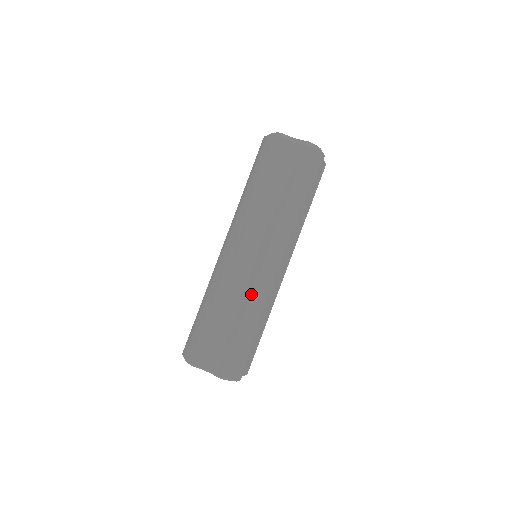
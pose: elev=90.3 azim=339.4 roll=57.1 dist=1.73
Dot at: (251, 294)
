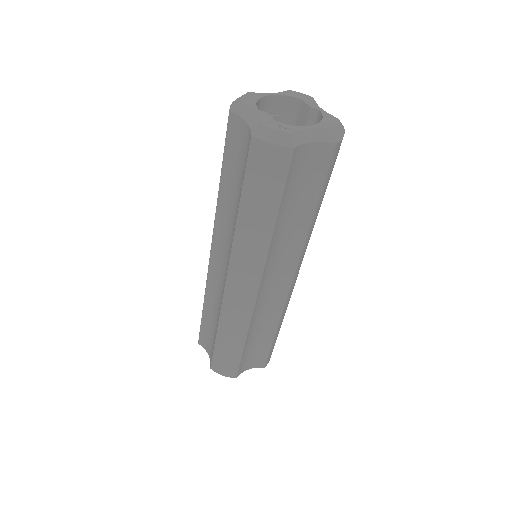
Dot at: (283, 310)
